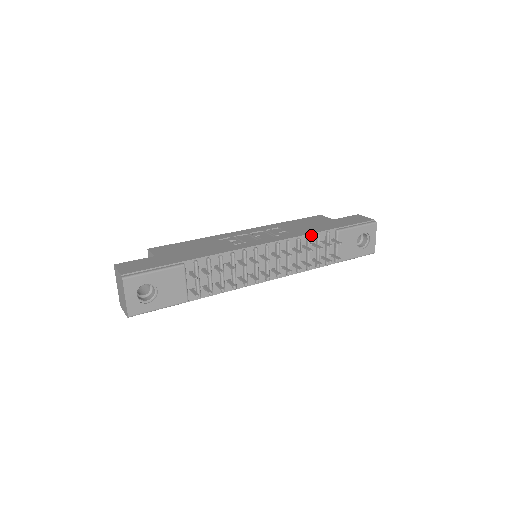
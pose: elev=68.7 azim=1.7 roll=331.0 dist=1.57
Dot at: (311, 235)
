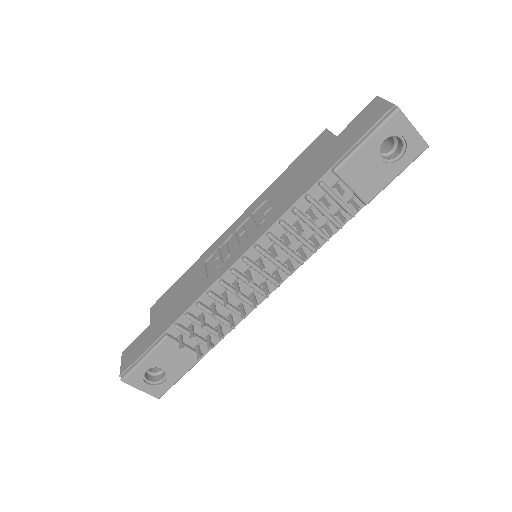
Dot at: (297, 203)
